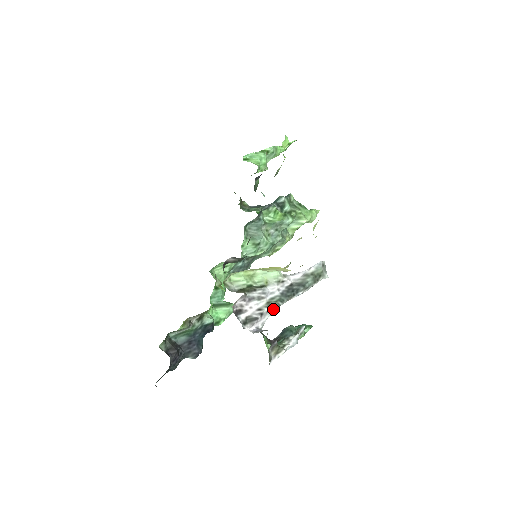
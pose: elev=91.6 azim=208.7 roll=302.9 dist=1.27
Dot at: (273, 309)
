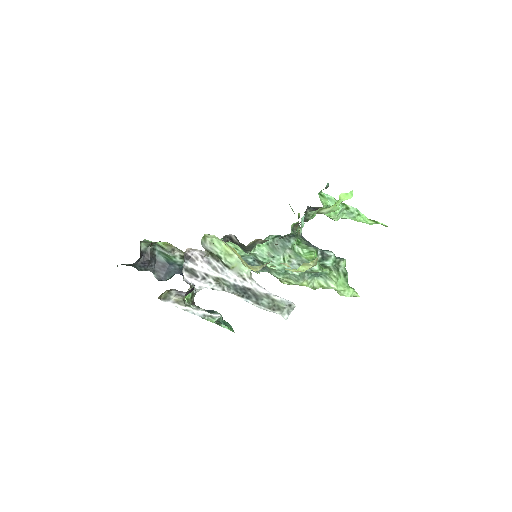
Dot at: (217, 287)
